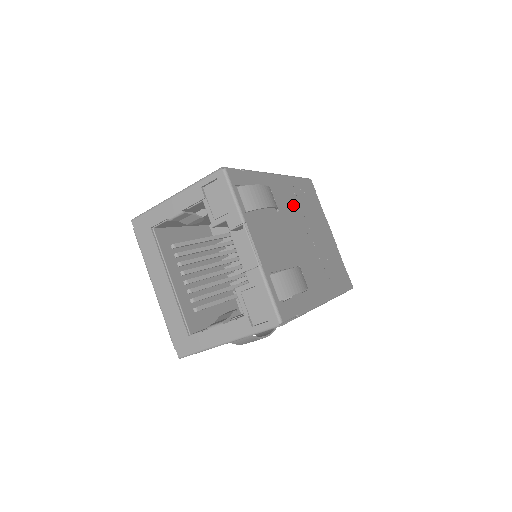
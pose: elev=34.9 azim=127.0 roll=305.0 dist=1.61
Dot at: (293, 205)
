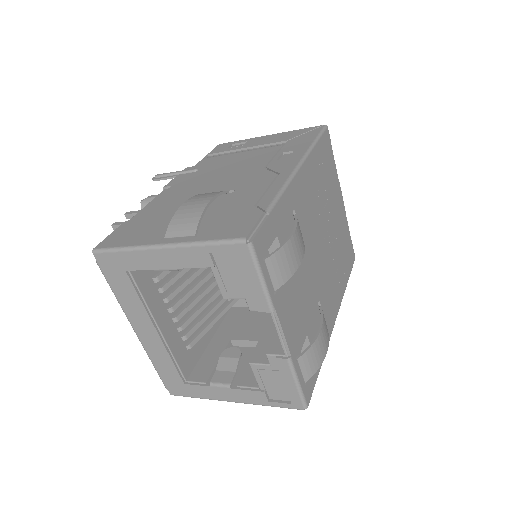
Dot at: (313, 204)
